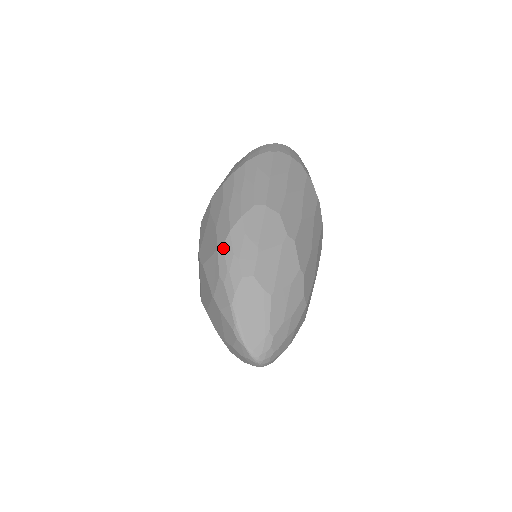
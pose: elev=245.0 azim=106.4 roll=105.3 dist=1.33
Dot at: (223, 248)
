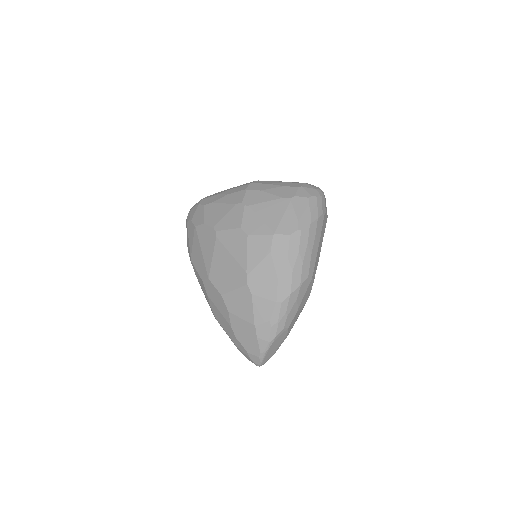
Dot at: (281, 305)
